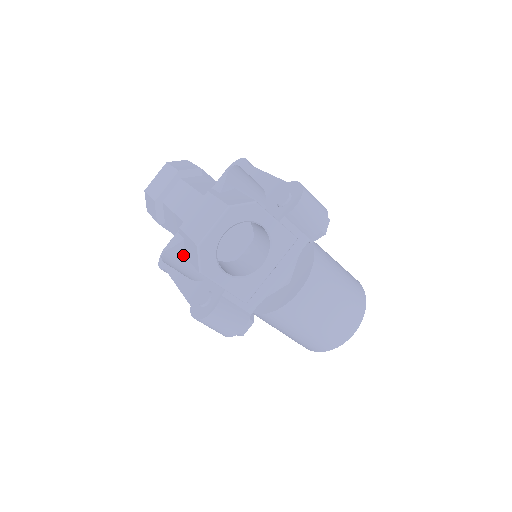
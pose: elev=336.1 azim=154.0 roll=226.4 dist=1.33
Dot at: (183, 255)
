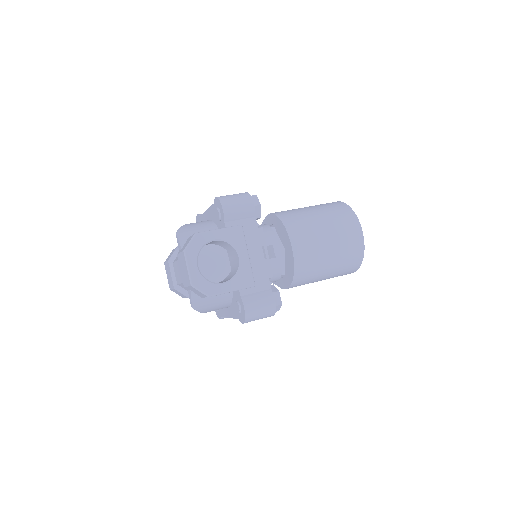
Dot at: (202, 298)
